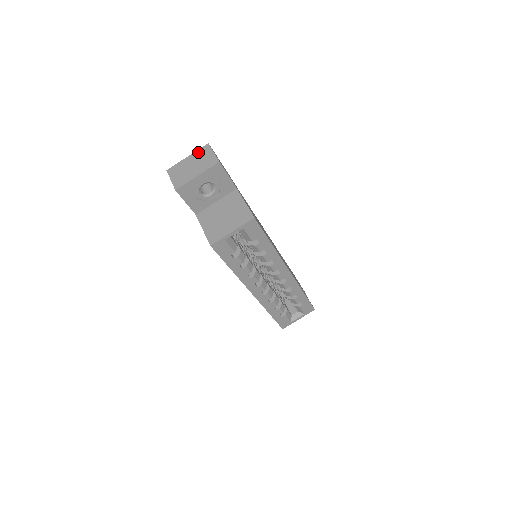
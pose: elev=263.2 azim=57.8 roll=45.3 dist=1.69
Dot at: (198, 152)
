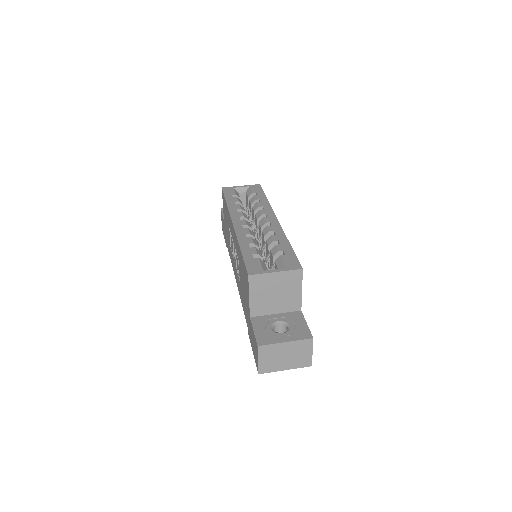
Dot at: occluded
